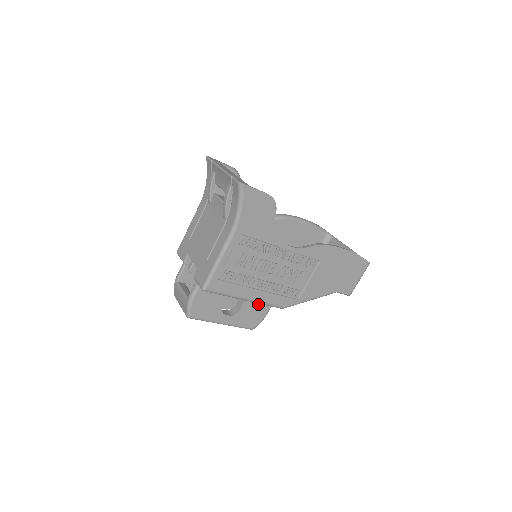
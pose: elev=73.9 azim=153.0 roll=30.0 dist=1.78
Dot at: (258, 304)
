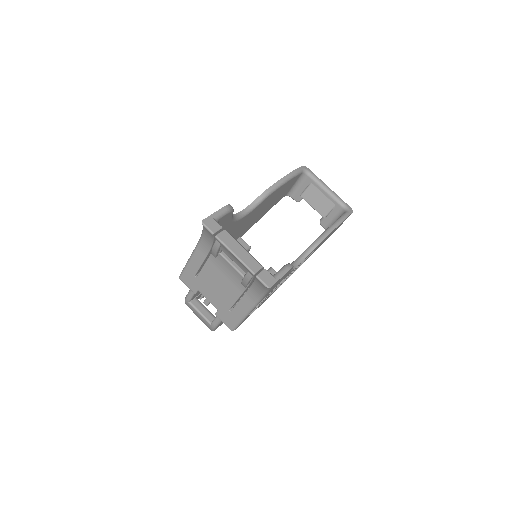
Dot at: occluded
